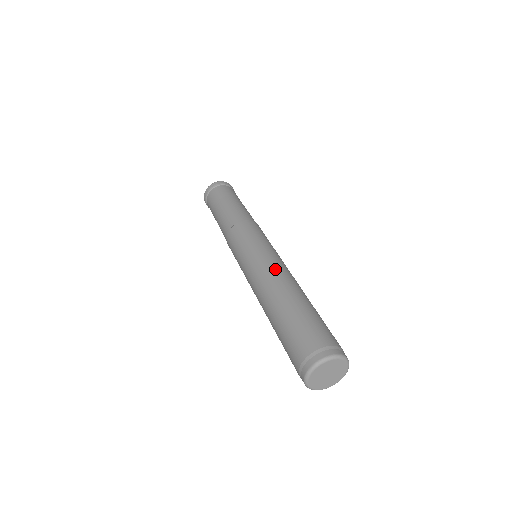
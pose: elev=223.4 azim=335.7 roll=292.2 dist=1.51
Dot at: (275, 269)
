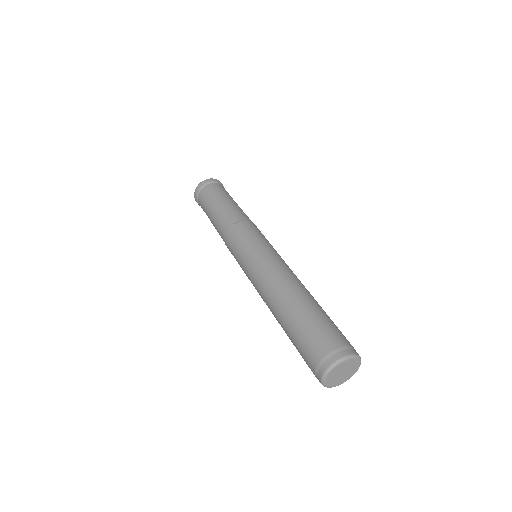
Dot at: occluded
